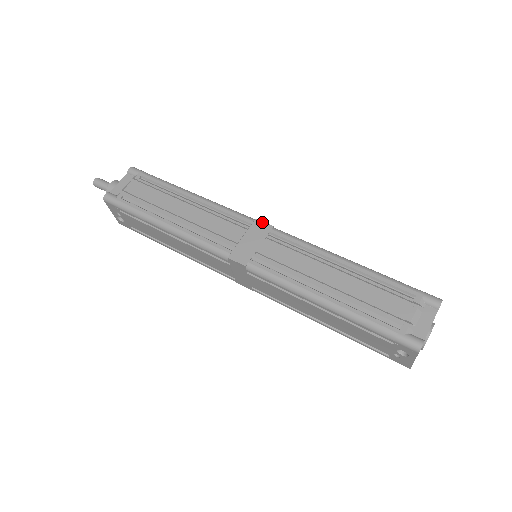
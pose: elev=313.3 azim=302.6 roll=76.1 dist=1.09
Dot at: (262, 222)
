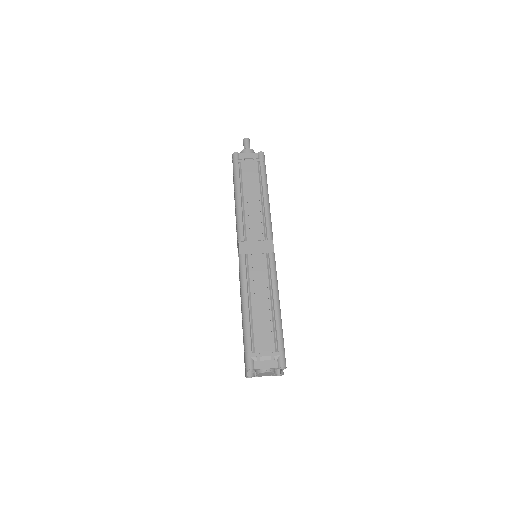
Dot at: (273, 245)
